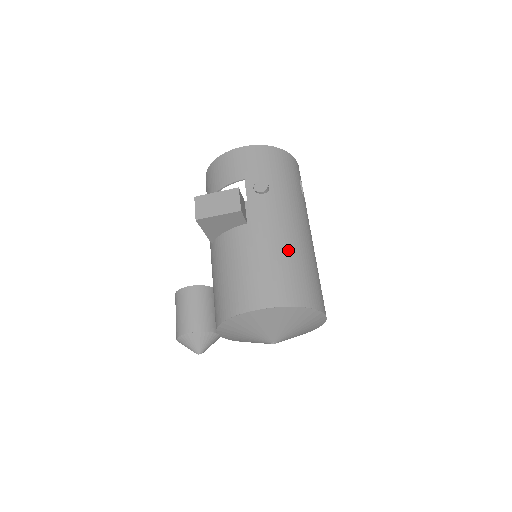
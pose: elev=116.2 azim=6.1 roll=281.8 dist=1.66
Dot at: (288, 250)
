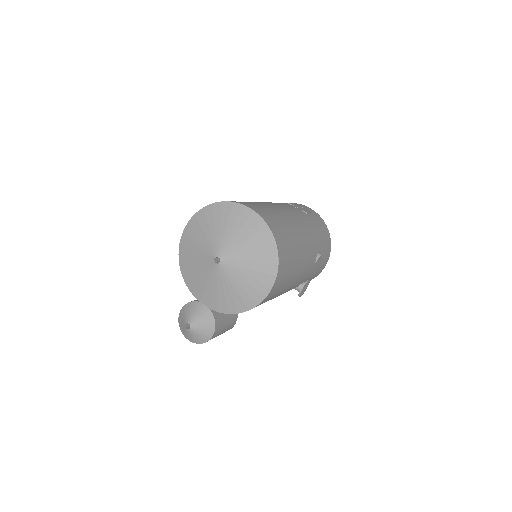
Dot at: occluded
